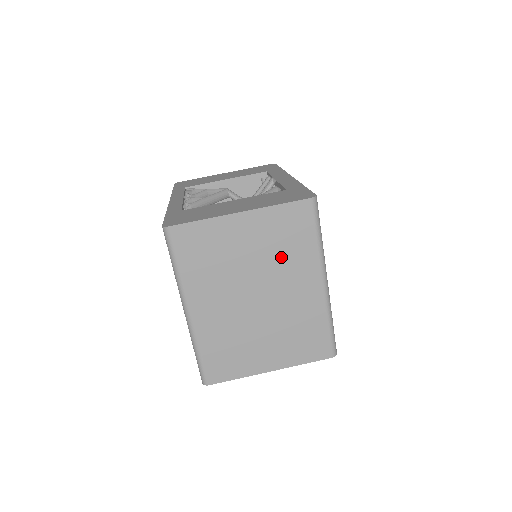
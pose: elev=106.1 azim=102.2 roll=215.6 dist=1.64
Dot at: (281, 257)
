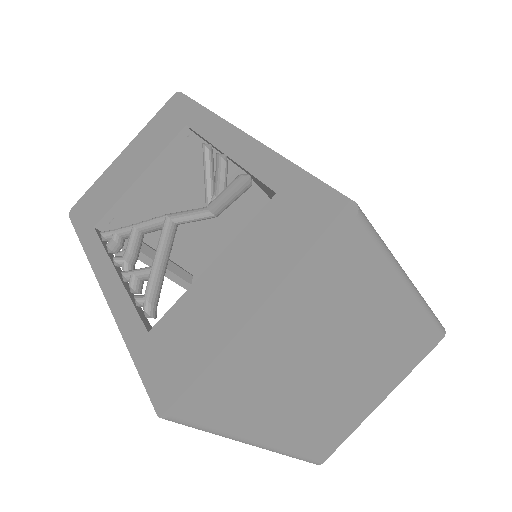
Dot at: (345, 312)
